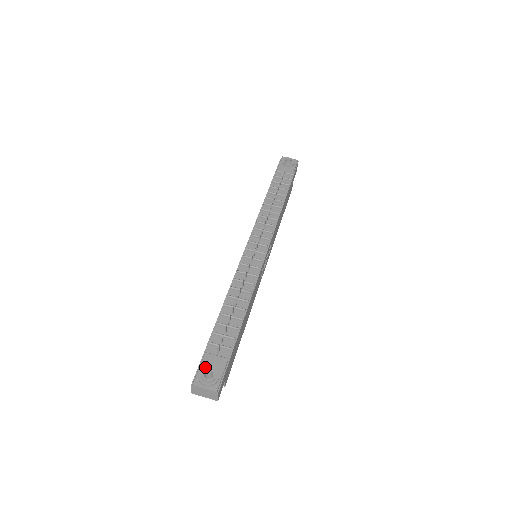
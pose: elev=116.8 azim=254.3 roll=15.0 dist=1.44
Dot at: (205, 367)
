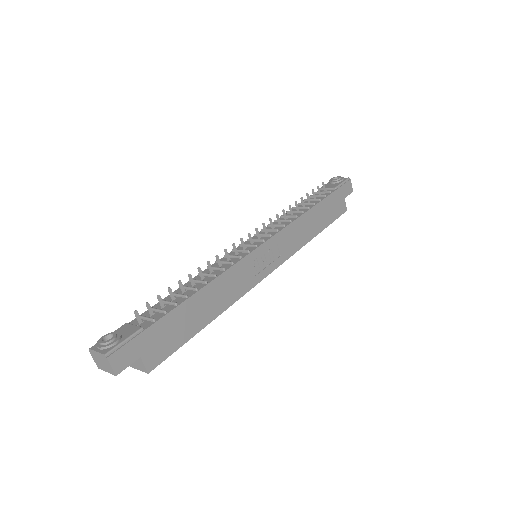
Dot at: (112, 332)
